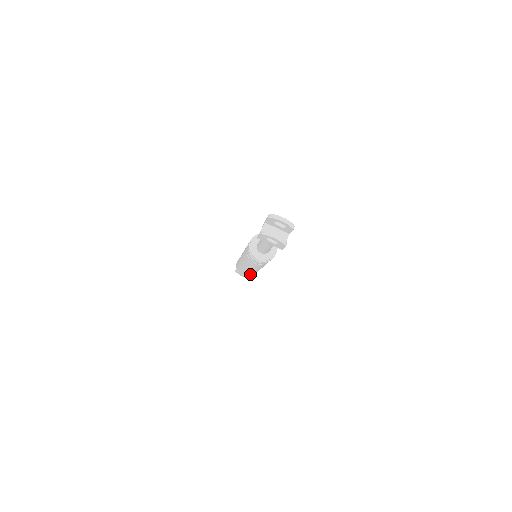
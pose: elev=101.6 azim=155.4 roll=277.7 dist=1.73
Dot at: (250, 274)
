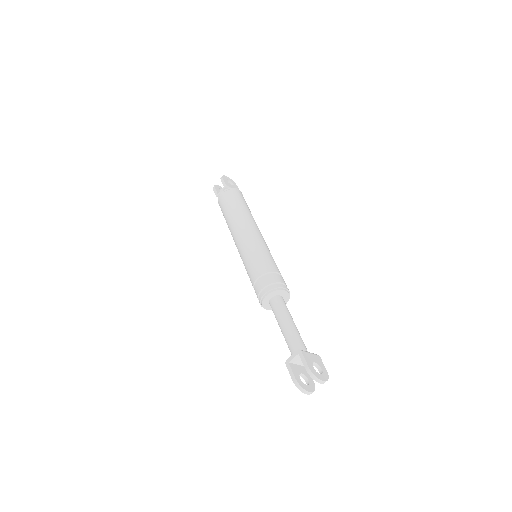
Dot at: occluded
